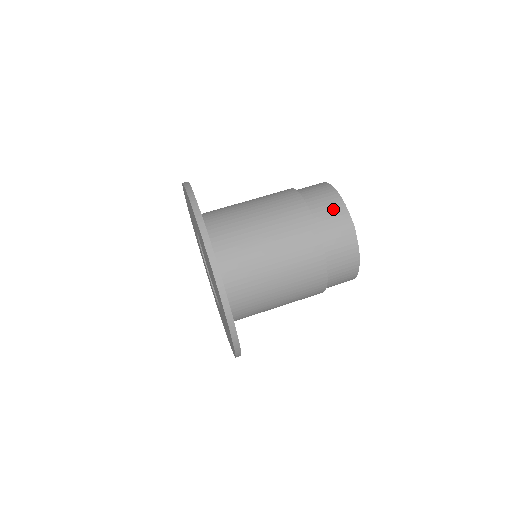
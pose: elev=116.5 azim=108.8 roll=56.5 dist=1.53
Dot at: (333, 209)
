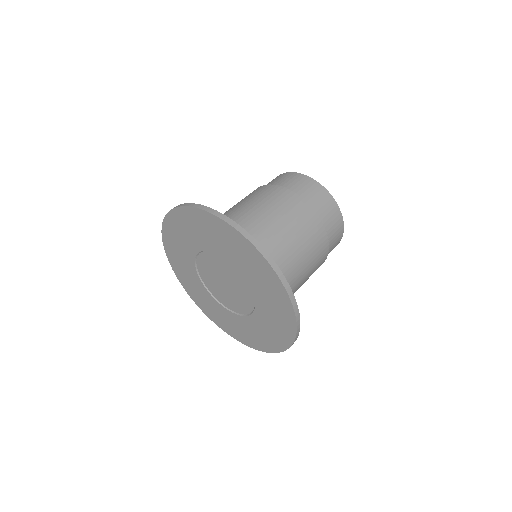
Dot at: (300, 181)
